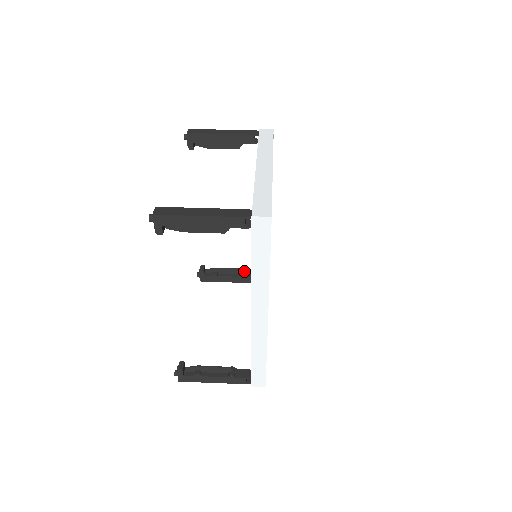
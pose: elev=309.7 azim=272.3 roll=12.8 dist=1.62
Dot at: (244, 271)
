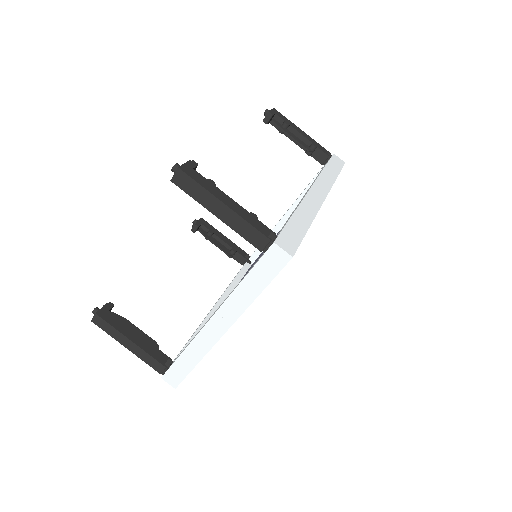
Dot at: (316, 147)
